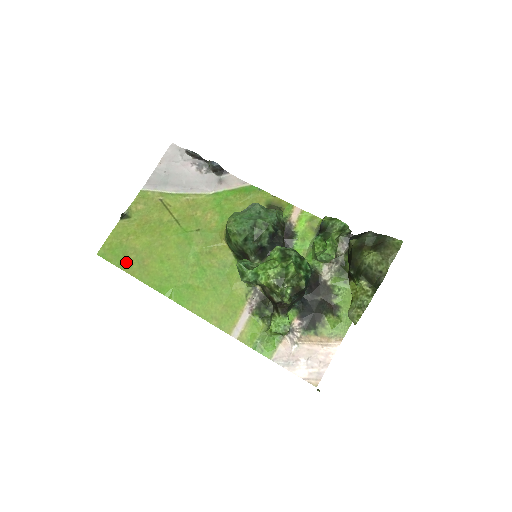
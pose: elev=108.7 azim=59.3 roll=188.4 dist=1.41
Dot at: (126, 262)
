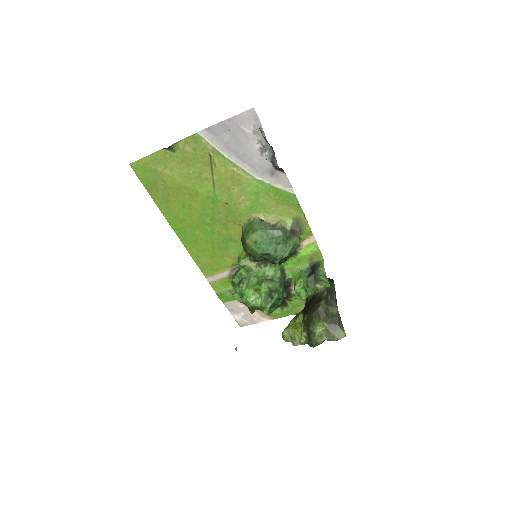
Dot at: (153, 187)
